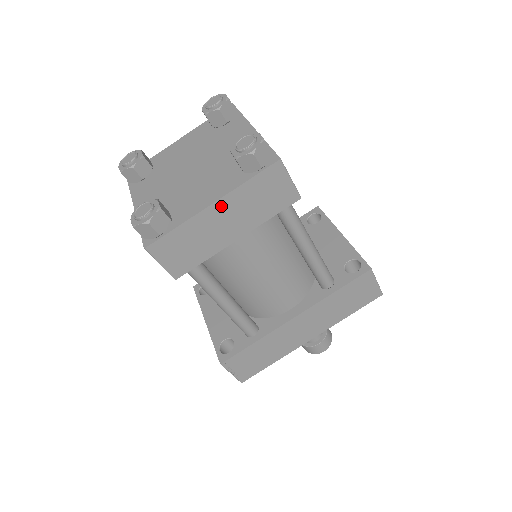
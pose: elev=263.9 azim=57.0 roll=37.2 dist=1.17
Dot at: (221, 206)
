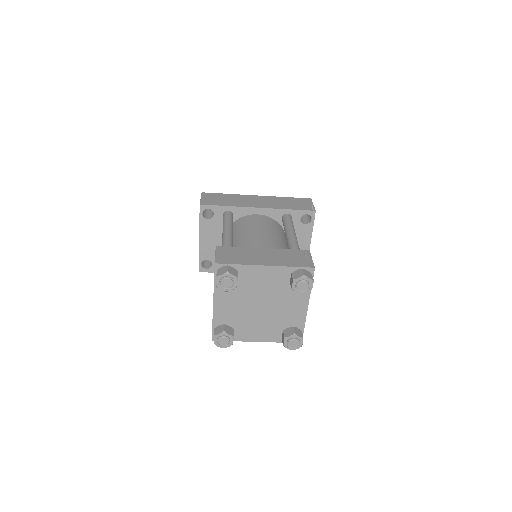
Dot at: (260, 339)
